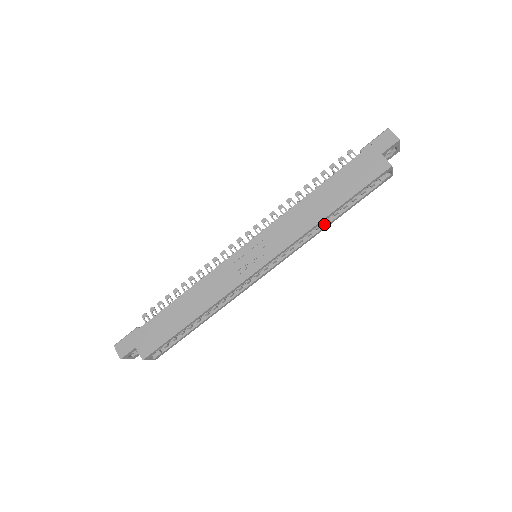
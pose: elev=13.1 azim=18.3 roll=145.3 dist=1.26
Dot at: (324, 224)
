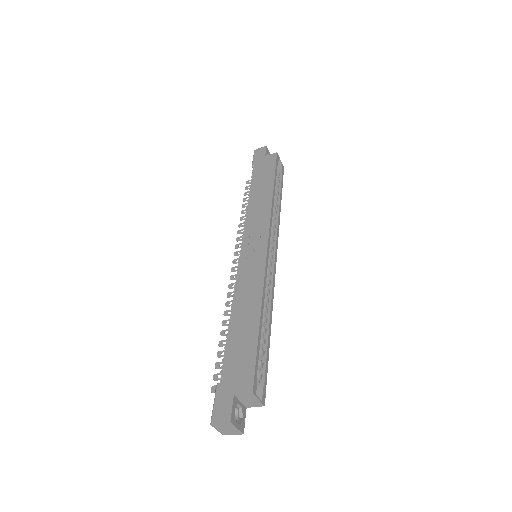
Dot at: (277, 209)
